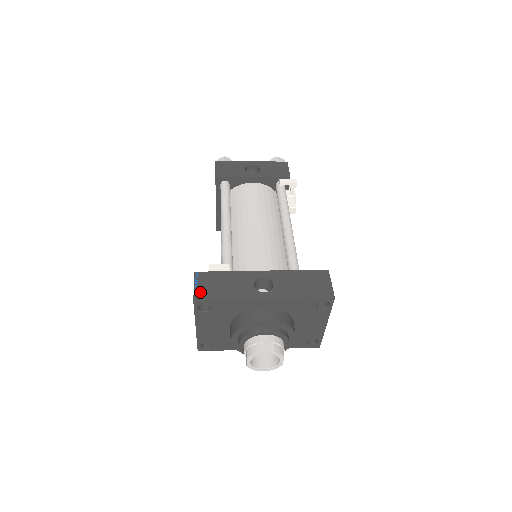
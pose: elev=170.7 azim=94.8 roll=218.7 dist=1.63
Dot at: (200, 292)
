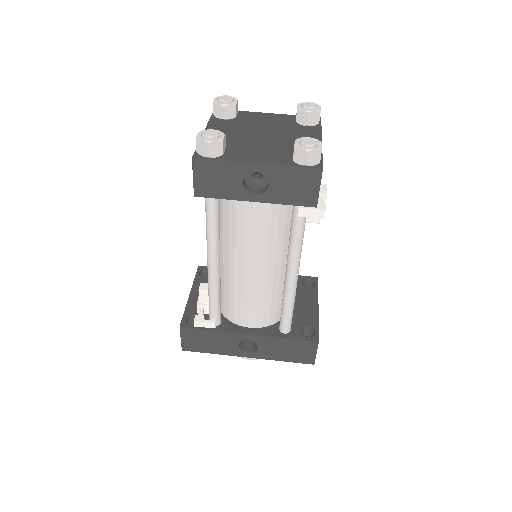
Dot at: (187, 345)
